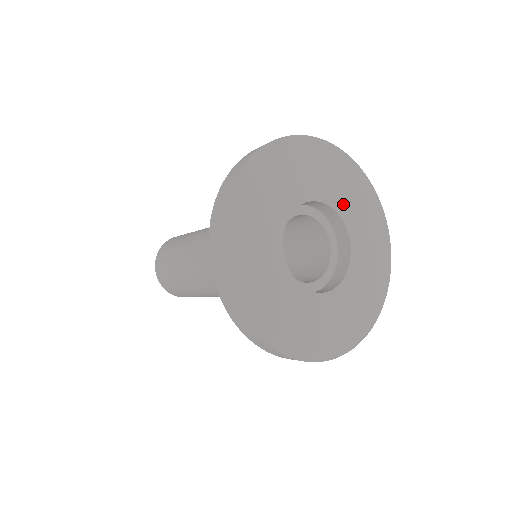
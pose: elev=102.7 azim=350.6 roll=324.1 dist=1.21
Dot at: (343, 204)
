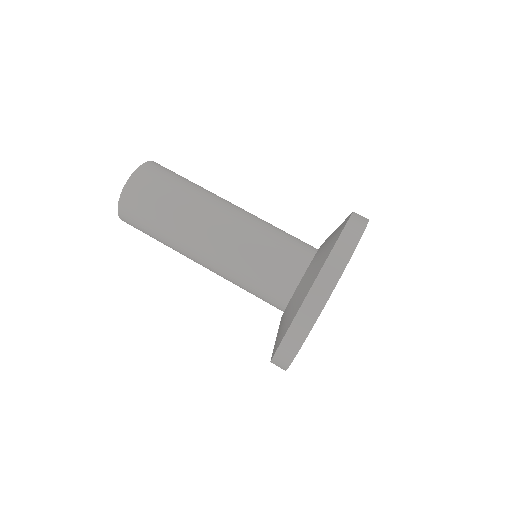
Dot at: occluded
